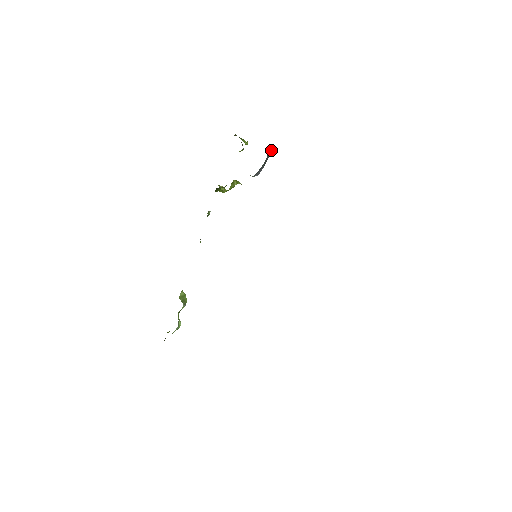
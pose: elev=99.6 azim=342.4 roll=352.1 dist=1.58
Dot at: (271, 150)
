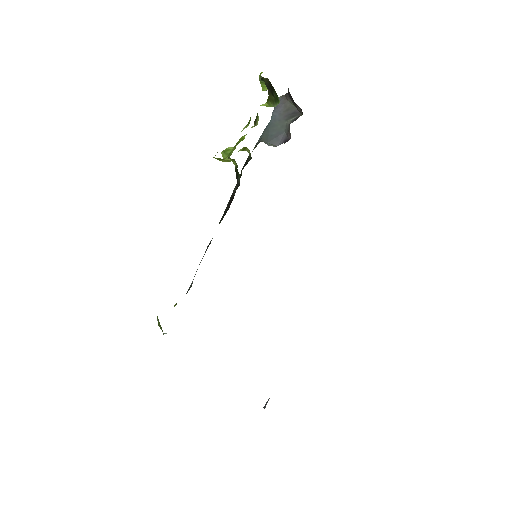
Dot at: (291, 105)
